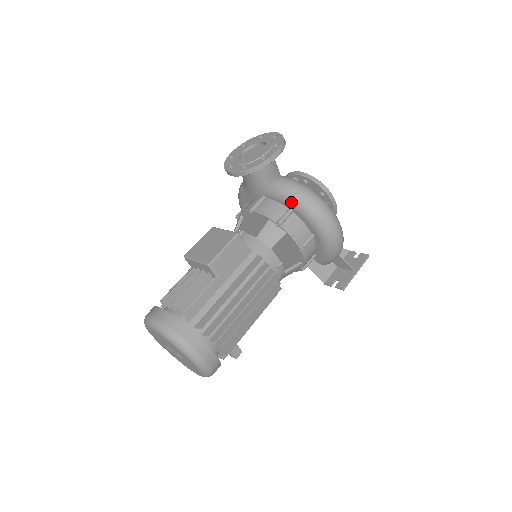
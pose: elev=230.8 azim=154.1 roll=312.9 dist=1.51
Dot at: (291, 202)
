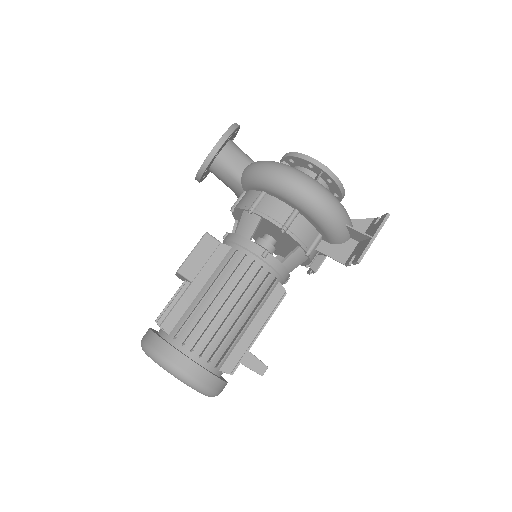
Dot at: (257, 183)
